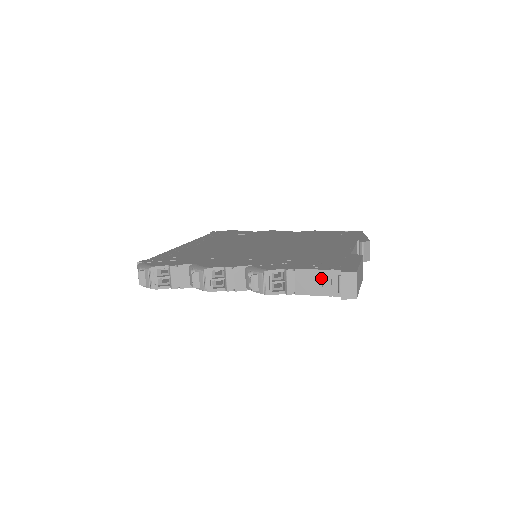
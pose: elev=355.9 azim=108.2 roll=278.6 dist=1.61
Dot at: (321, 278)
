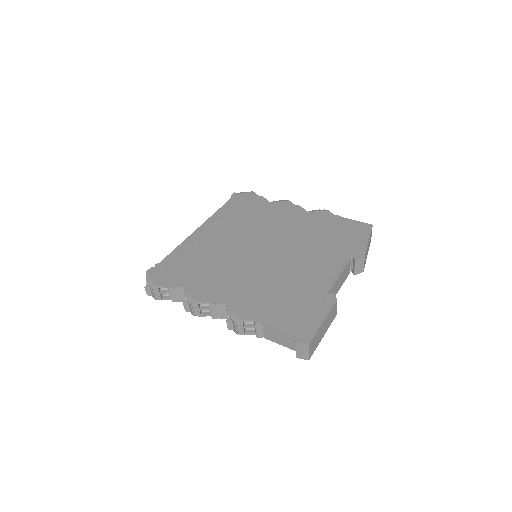
Dot at: (283, 336)
